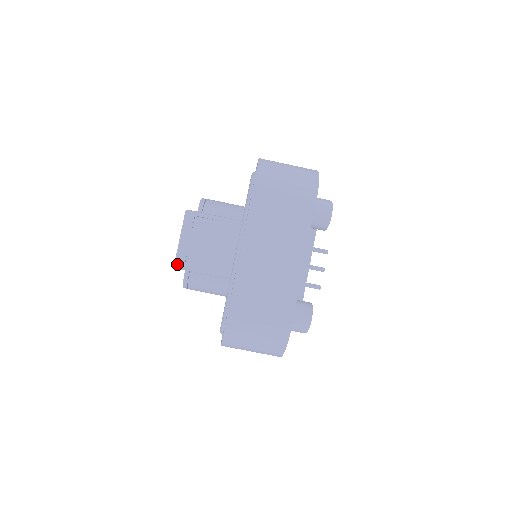
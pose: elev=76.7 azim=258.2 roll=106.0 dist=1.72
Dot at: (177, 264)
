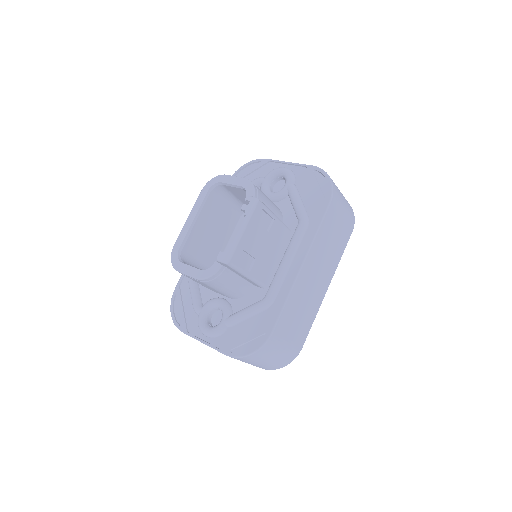
Dot at: (231, 260)
